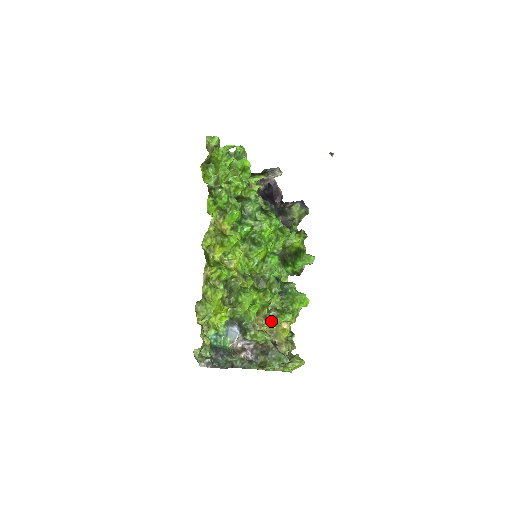
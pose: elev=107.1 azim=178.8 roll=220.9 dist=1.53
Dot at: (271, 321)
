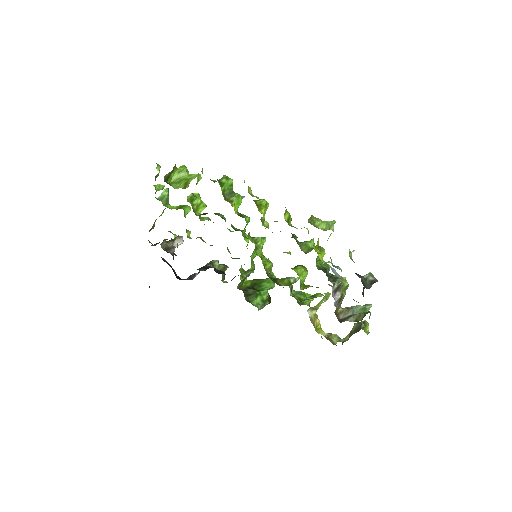
Dot at: occluded
